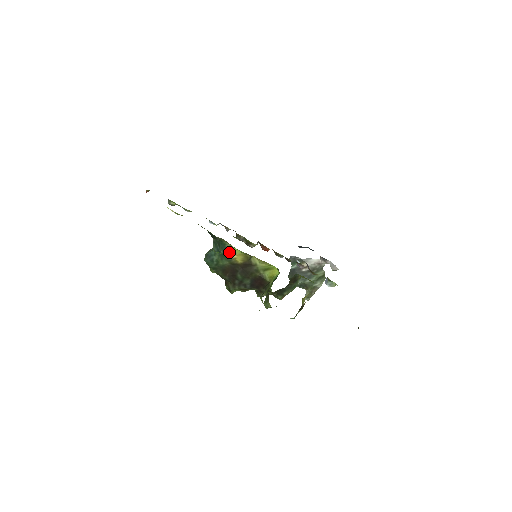
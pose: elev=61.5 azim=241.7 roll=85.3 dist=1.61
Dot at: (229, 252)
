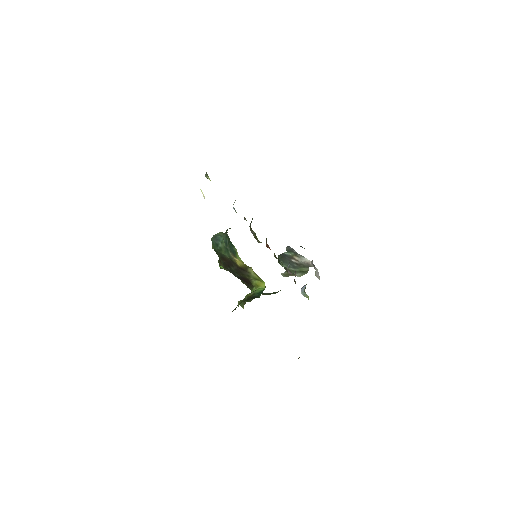
Dot at: (234, 253)
